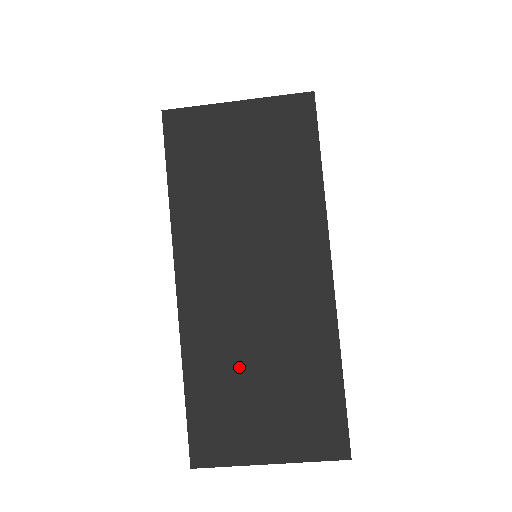
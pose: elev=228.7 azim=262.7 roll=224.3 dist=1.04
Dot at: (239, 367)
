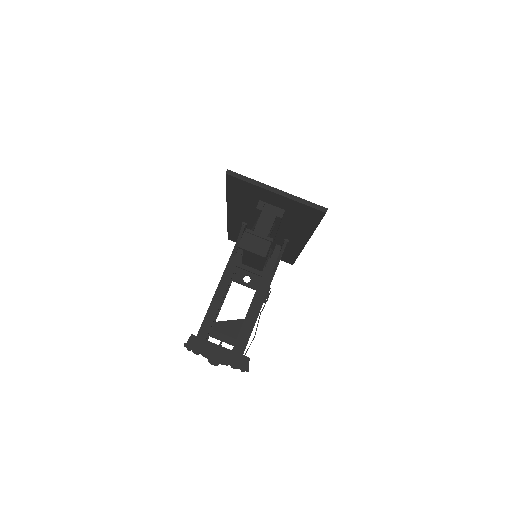
Dot at: occluded
